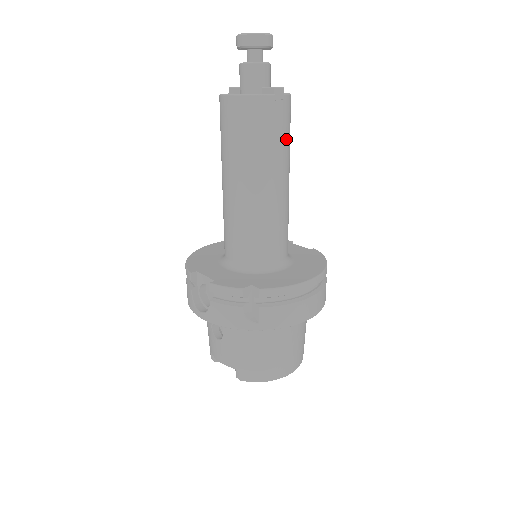
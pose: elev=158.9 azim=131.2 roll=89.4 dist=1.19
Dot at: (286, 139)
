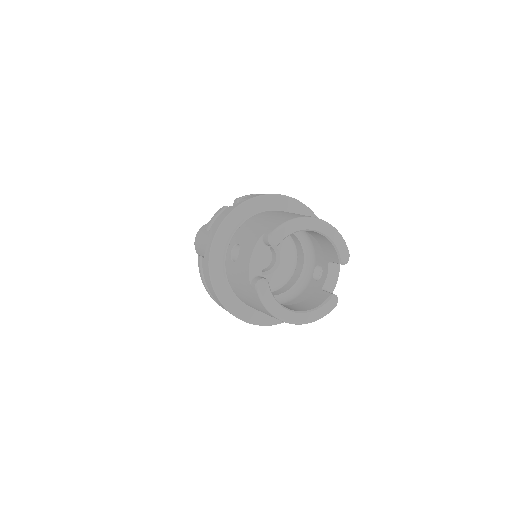
Dot at: occluded
